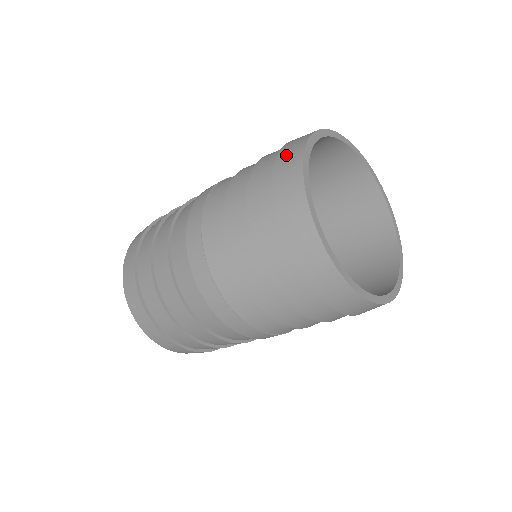
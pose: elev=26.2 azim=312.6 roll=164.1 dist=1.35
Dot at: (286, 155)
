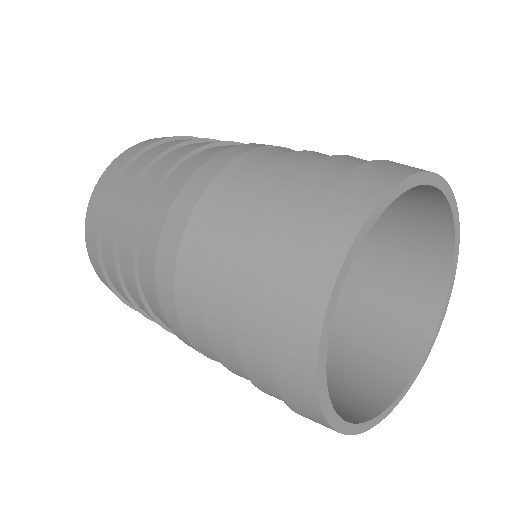
Dot at: (297, 406)
